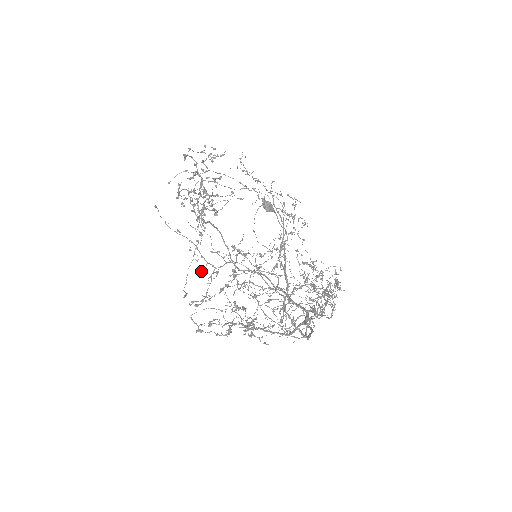
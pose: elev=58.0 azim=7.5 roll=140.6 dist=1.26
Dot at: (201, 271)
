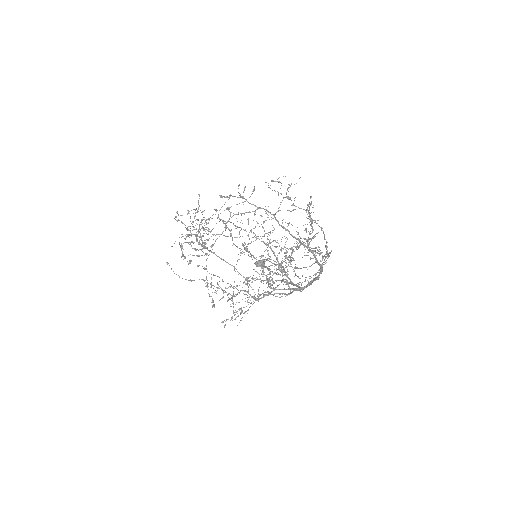
Dot at: occluded
